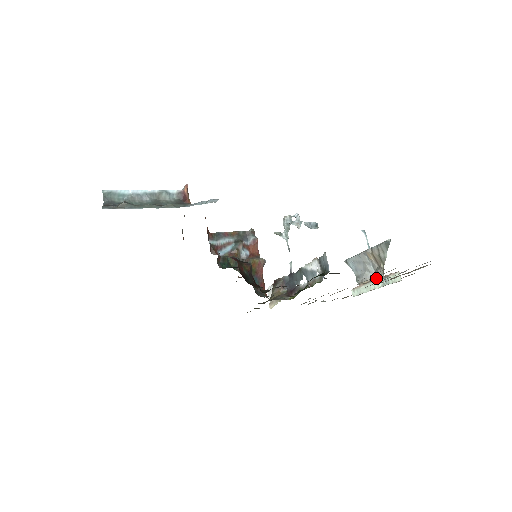
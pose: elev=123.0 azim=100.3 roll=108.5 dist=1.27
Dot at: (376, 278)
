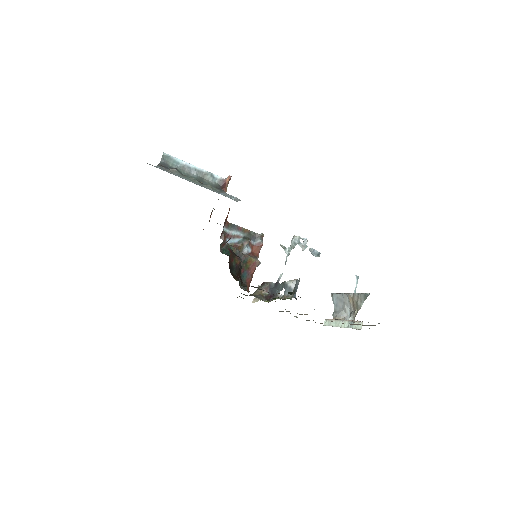
Dot at: (348, 319)
